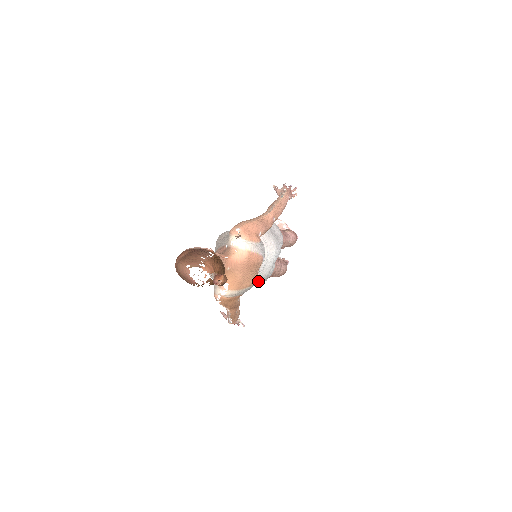
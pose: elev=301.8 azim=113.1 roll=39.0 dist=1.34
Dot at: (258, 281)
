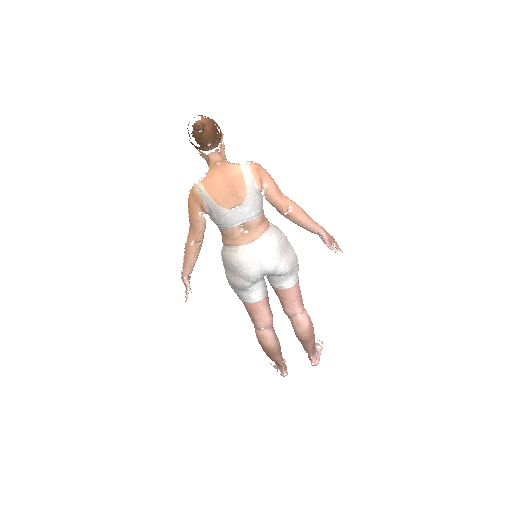
Dot at: (232, 259)
